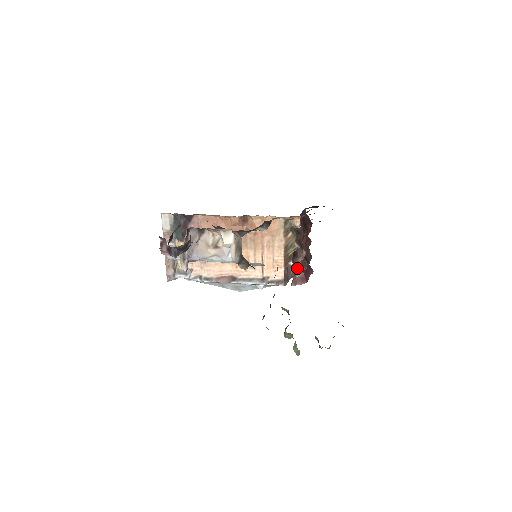
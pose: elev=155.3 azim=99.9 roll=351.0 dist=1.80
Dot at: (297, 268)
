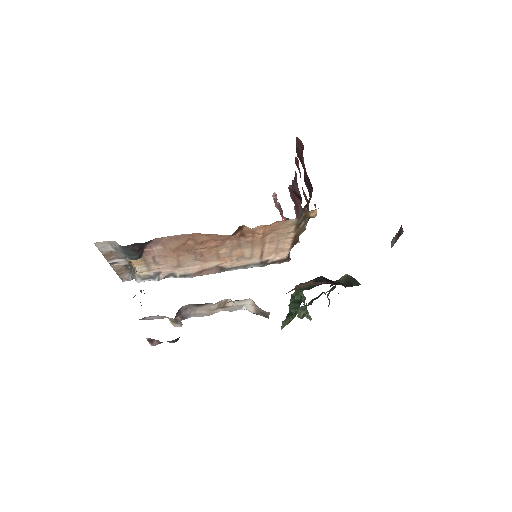
Dot at: occluded
